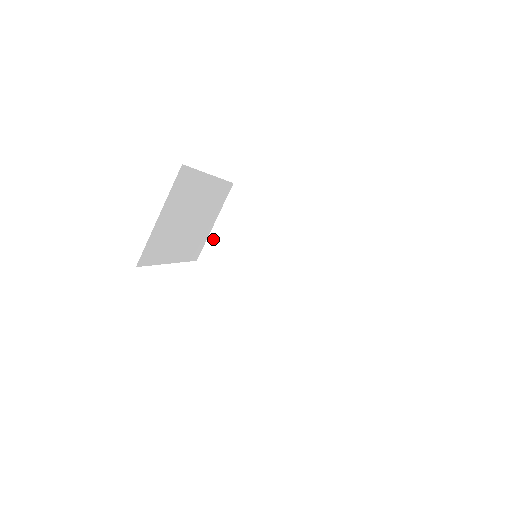
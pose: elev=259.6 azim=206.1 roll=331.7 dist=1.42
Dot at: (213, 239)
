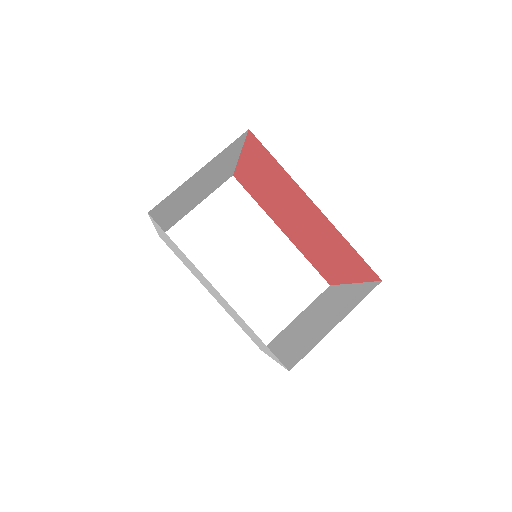
Dot at: (188, 222)
